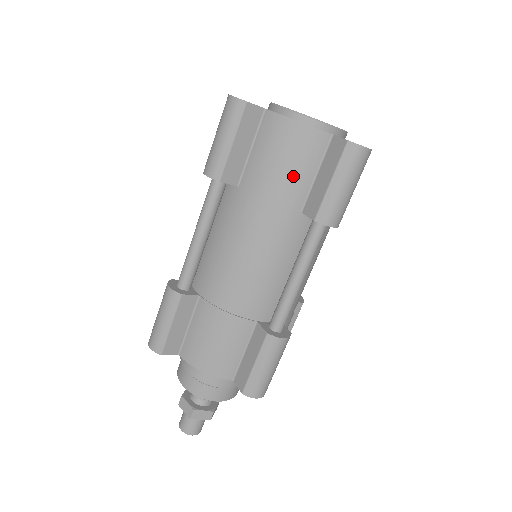
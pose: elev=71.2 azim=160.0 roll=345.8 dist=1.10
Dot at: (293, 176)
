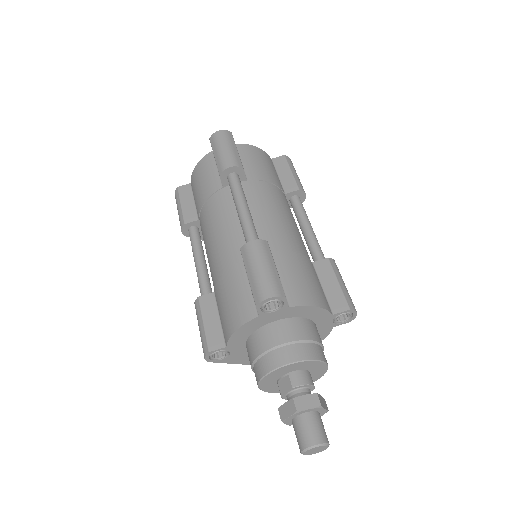
Dot at: (272, 172)
